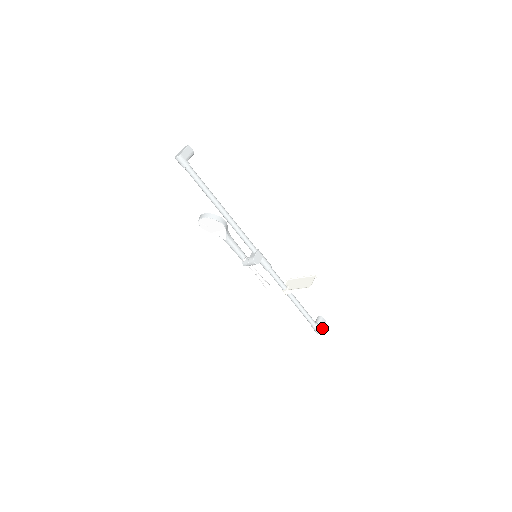
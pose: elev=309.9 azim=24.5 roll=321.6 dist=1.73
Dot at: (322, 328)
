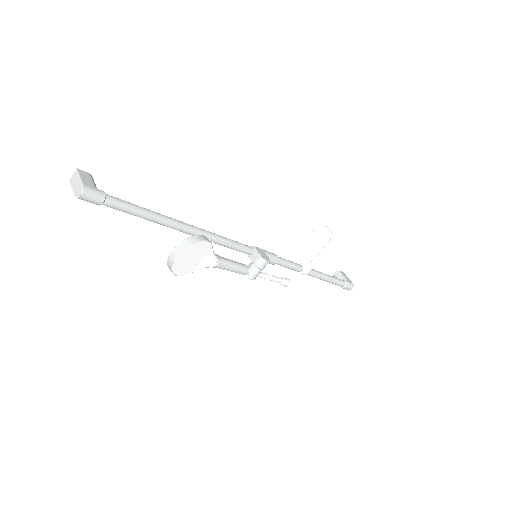
Dot at: (350, 281)
